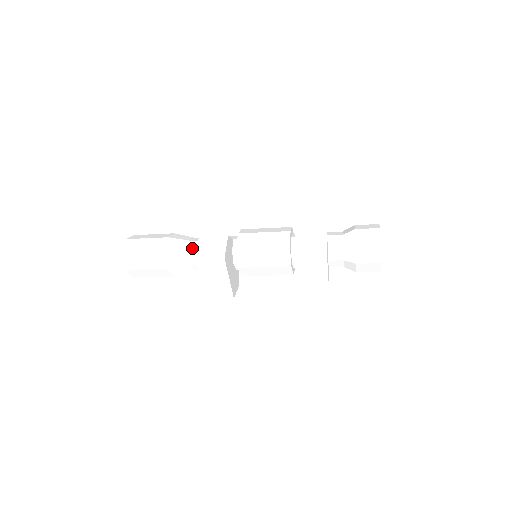
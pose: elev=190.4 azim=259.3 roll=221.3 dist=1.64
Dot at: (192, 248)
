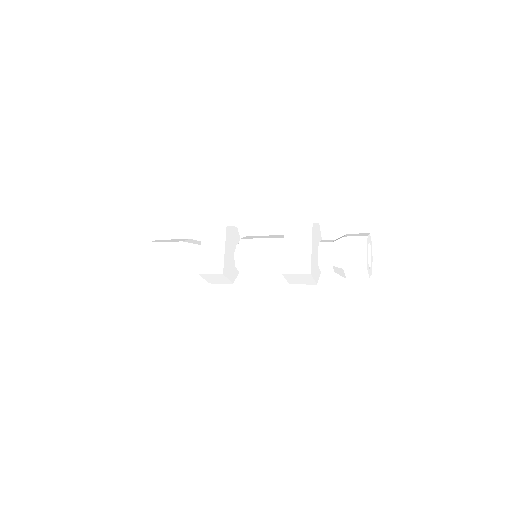
Dot at: occluded
